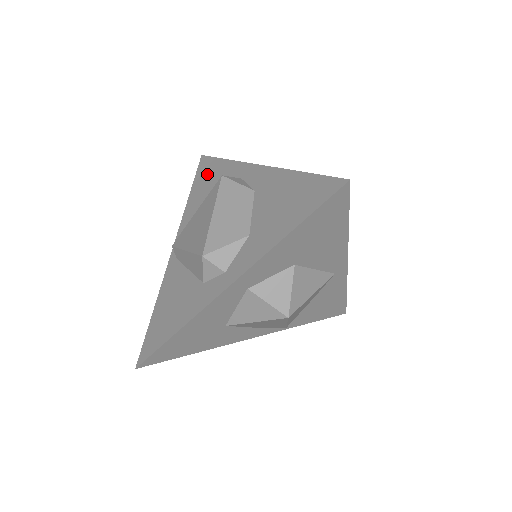
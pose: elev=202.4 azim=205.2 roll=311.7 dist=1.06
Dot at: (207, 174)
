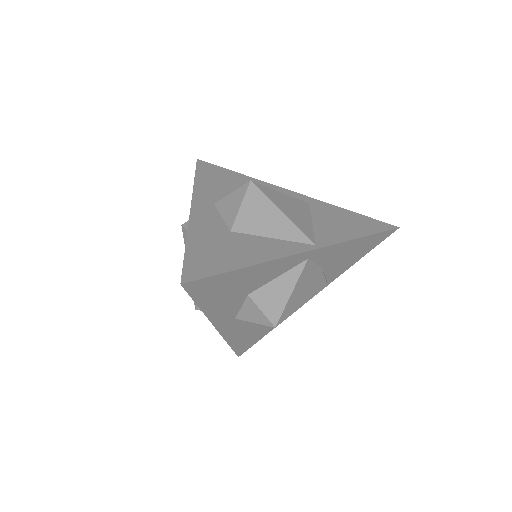
Dot at: occluded
